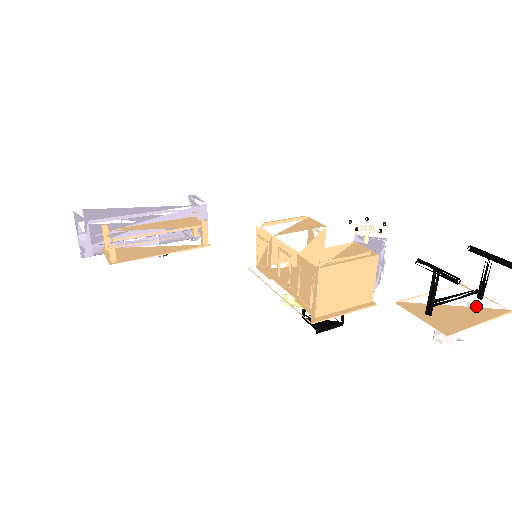
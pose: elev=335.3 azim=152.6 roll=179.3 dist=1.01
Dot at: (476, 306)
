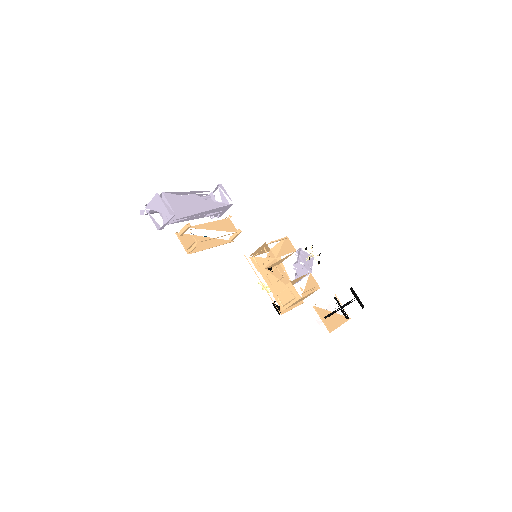
Dot at: (339, 312)
